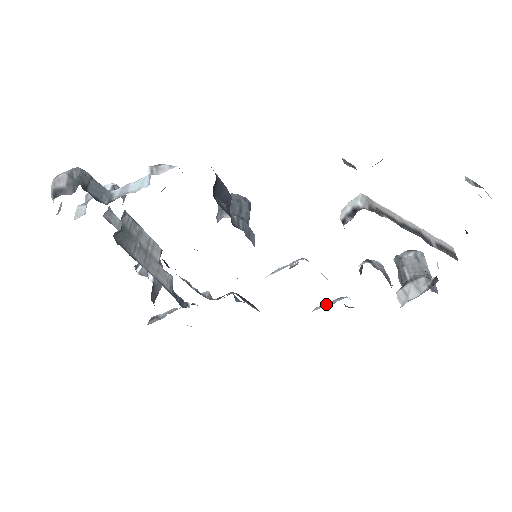
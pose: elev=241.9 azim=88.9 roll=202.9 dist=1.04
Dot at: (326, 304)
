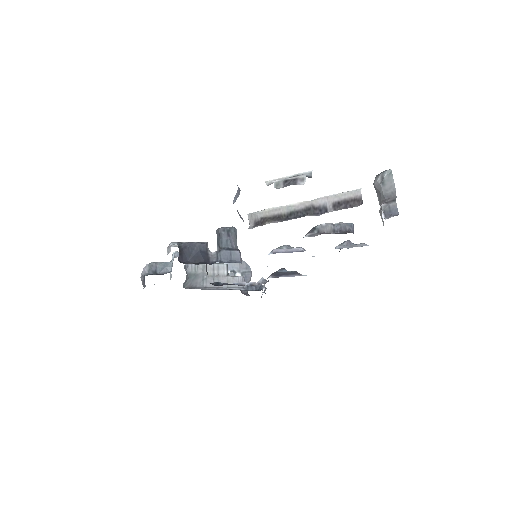
Dot at: occluded
